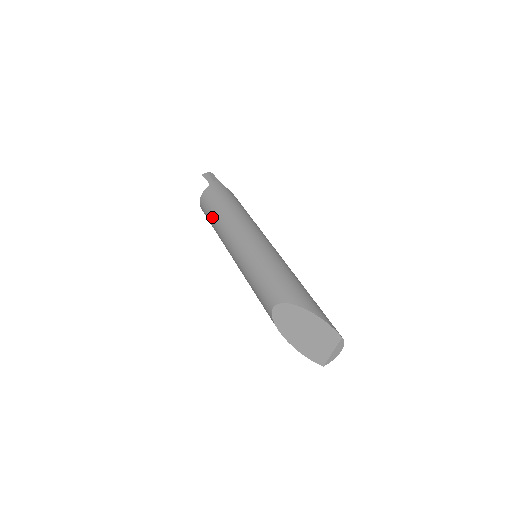
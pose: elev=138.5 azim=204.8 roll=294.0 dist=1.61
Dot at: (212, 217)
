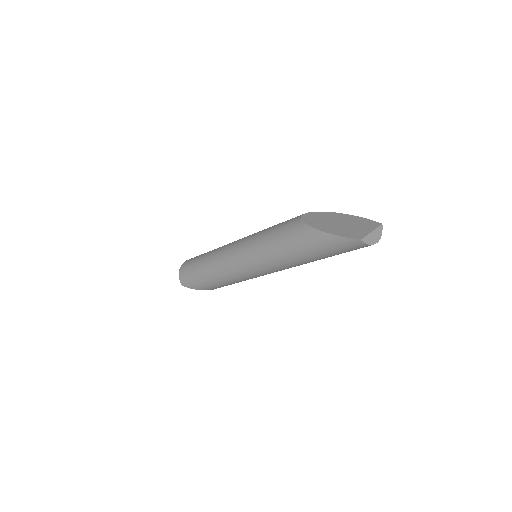
Dot at: (205, 253)
